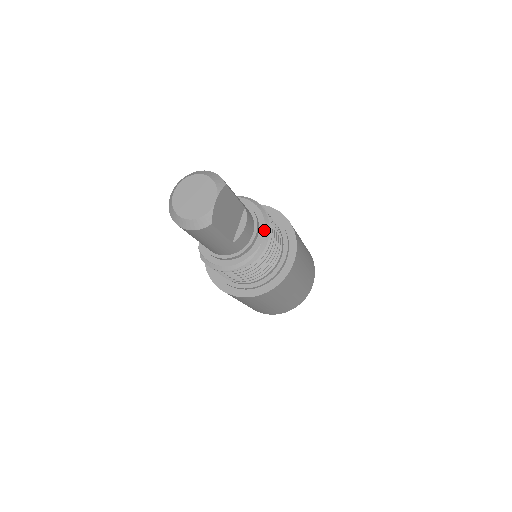
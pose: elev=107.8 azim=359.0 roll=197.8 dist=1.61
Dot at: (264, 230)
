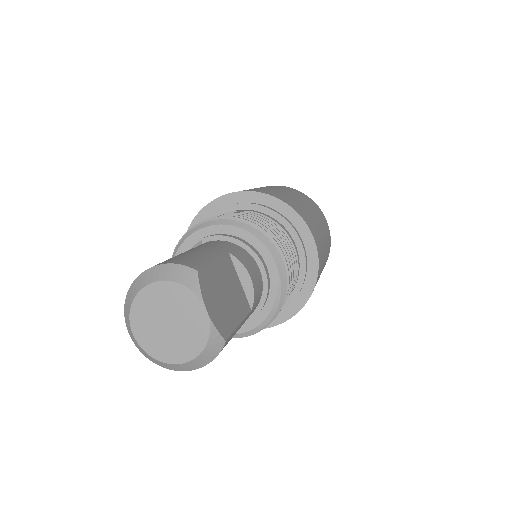
Dot at: (268, 252)
